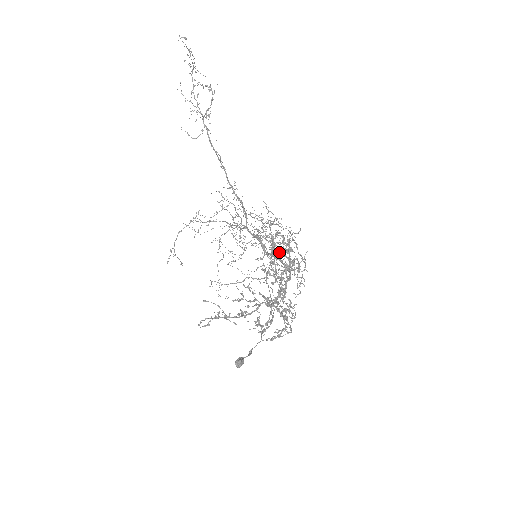
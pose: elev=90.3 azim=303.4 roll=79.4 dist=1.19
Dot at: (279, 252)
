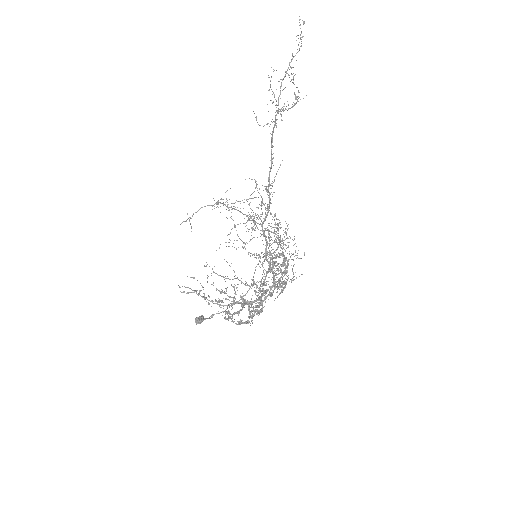
Dot at: occluded
